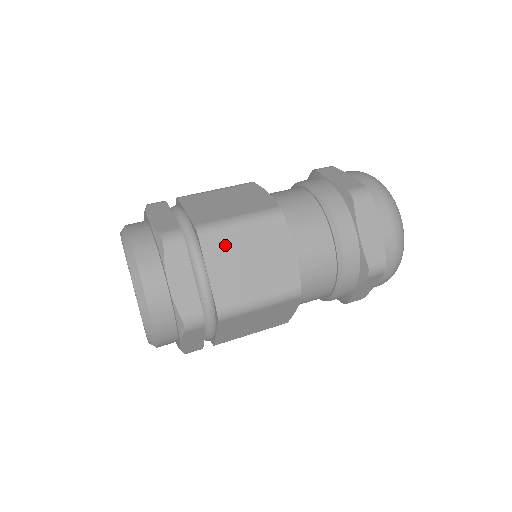
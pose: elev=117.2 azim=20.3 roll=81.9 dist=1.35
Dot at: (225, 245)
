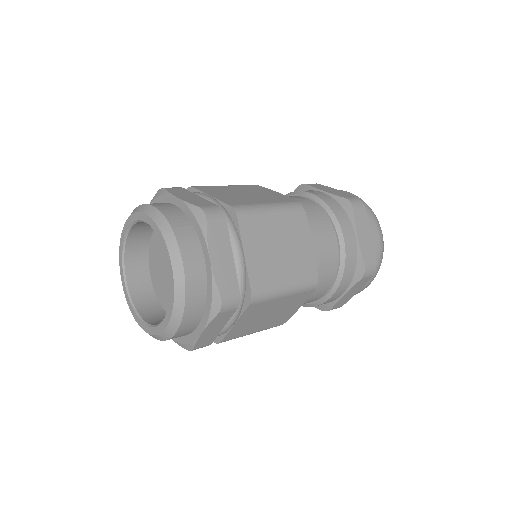
Dot at: (259, 228)
